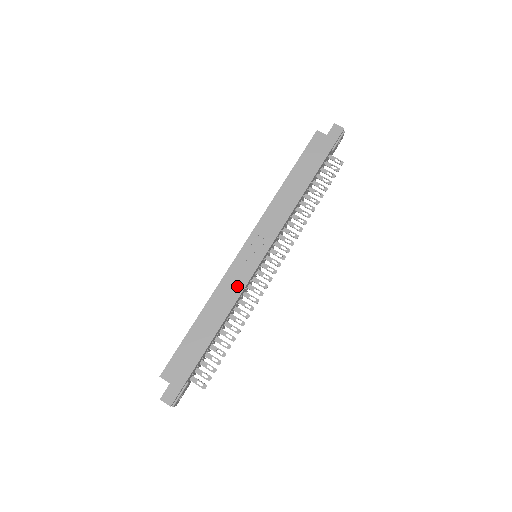
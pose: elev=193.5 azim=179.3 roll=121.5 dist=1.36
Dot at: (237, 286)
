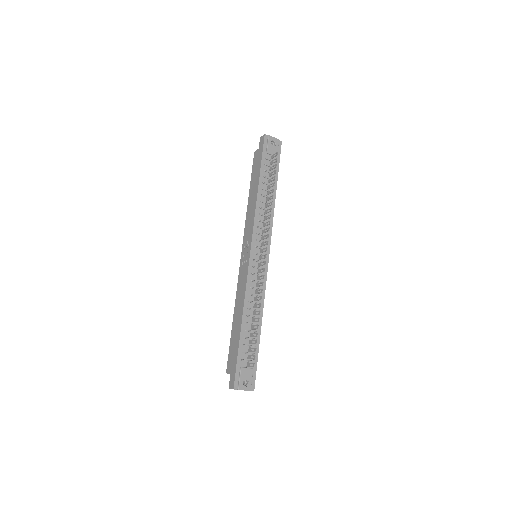
Dot at: (244, 283)
